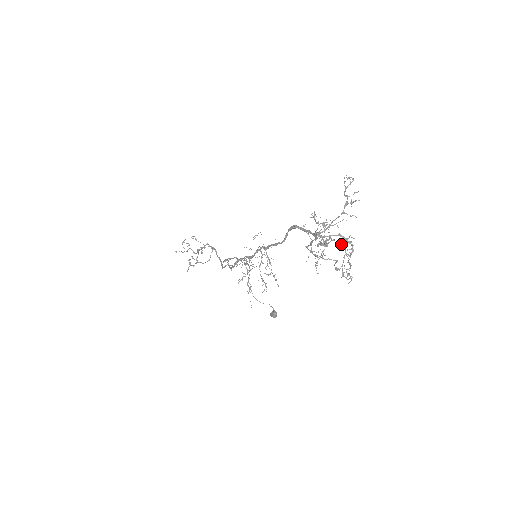
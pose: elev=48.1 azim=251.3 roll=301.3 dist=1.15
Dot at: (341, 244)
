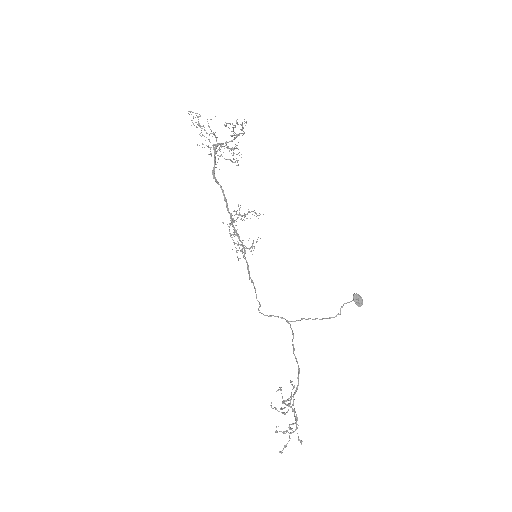
Dot at: (232, 136)
